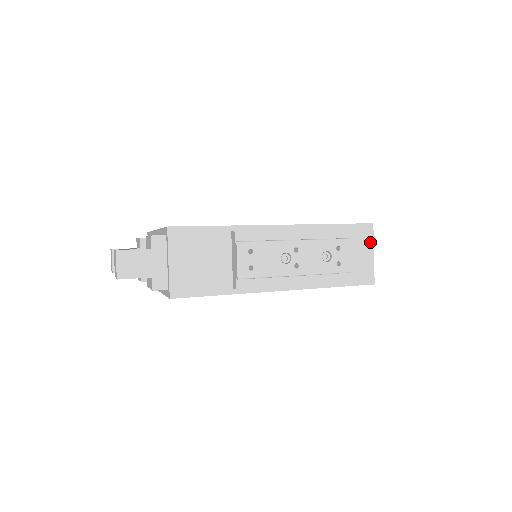
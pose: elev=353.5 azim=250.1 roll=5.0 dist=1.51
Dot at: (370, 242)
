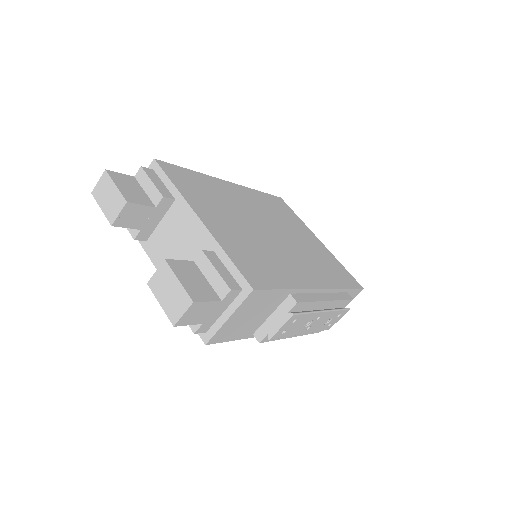
Dot at: occluded
